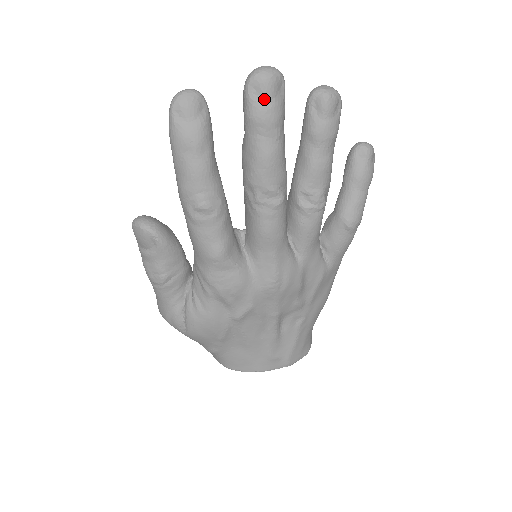
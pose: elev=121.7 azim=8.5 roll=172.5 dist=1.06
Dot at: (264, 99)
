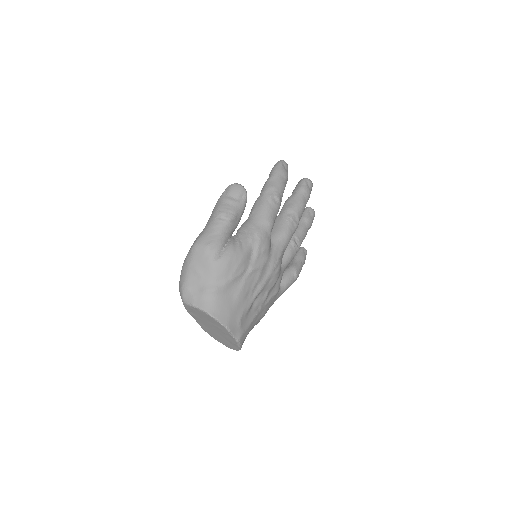
Dot at: (309, 187)
